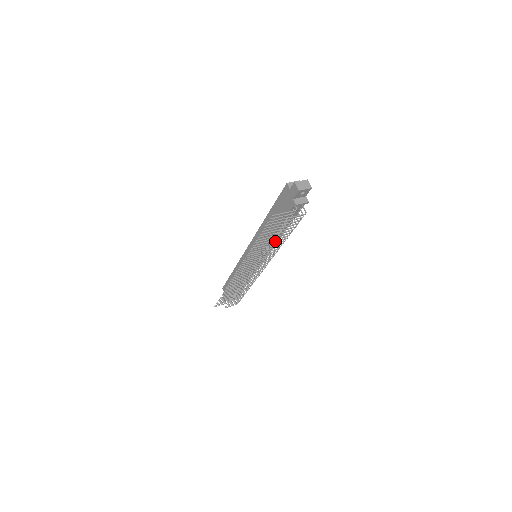
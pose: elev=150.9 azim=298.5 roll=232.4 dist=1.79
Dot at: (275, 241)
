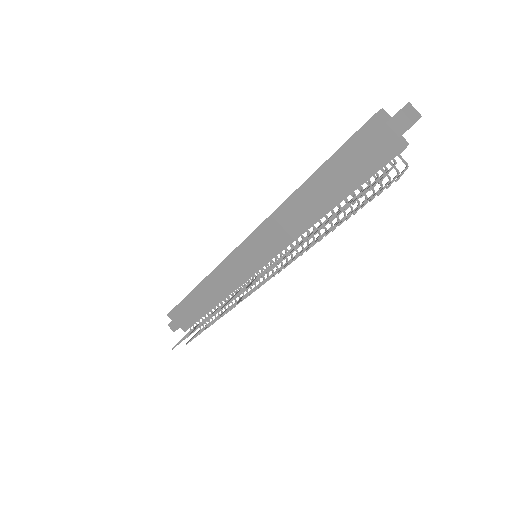
Dot at: (336, 226)
